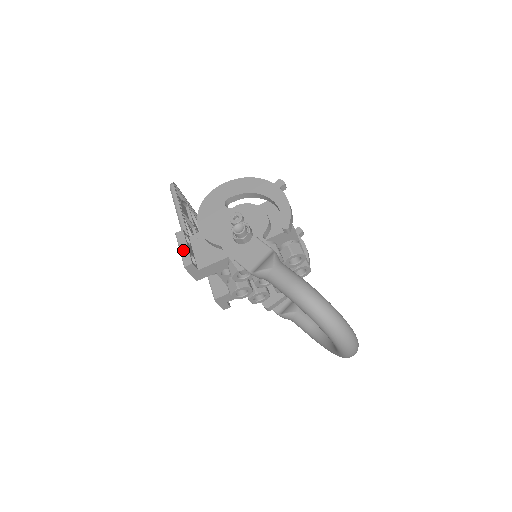
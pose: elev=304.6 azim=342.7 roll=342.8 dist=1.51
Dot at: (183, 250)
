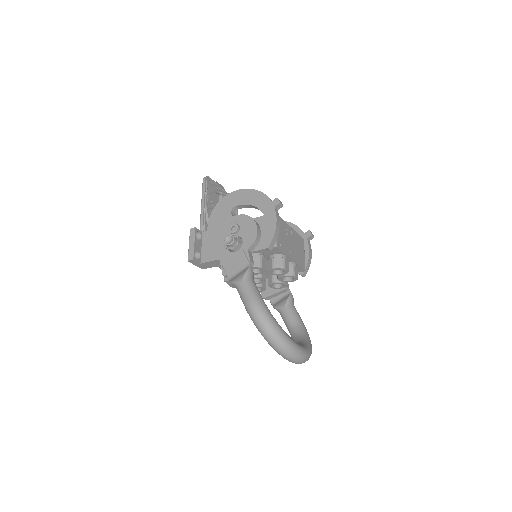
Dot at: (191, 246)
